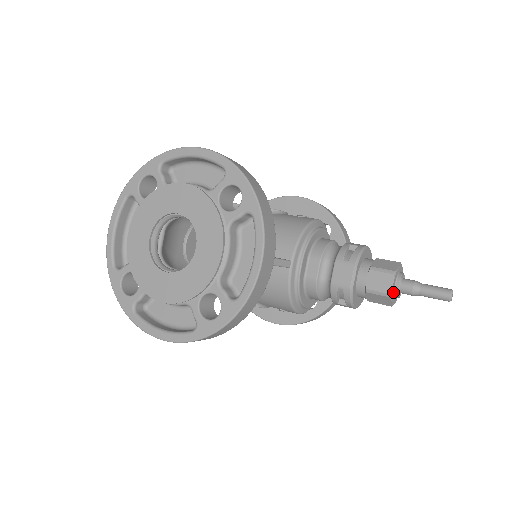
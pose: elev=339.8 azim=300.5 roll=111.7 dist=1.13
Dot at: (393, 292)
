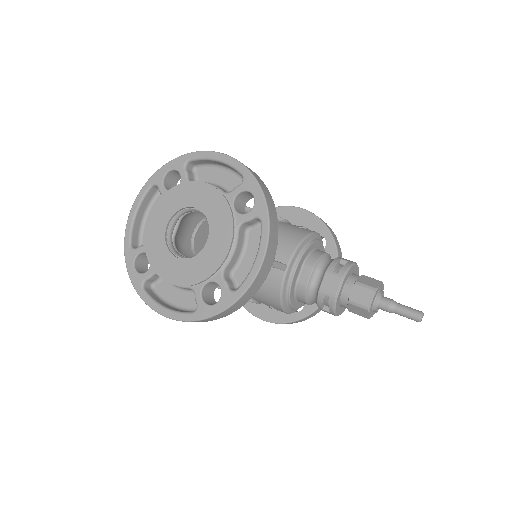
Dot at: (372, 306)
